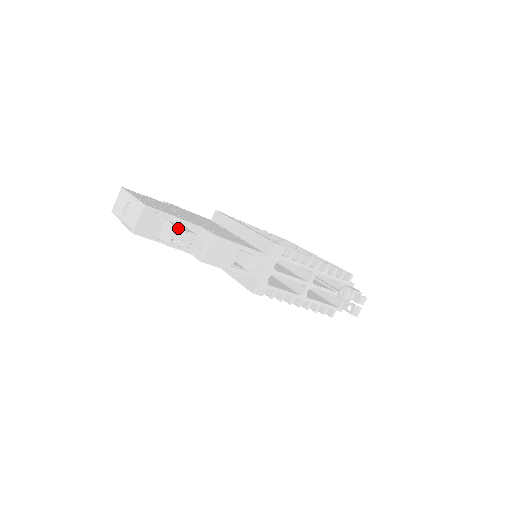
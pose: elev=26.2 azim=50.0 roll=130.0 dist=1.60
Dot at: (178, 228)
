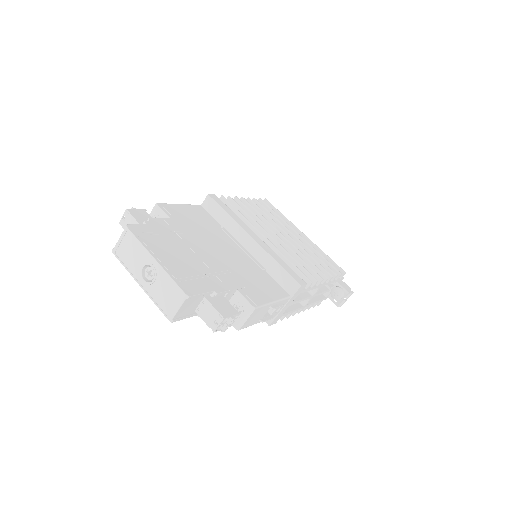
Dot at: (226, 318)
